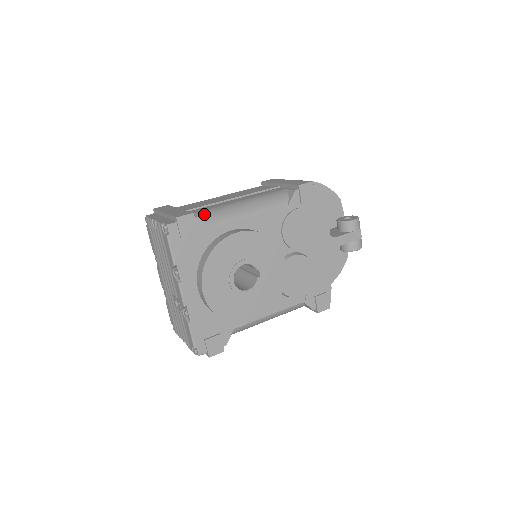
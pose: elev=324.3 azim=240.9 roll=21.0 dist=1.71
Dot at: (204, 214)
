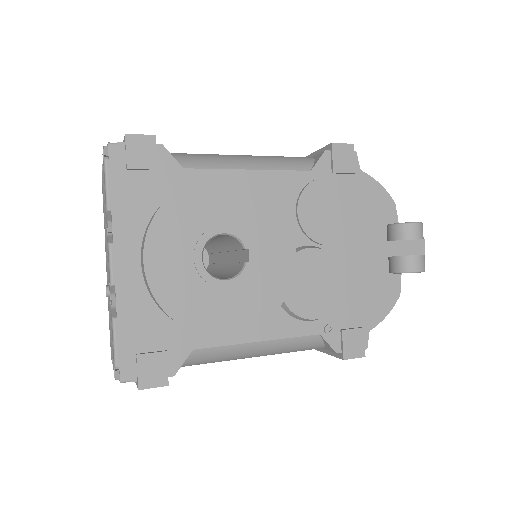
Dot at: (177, 153)
